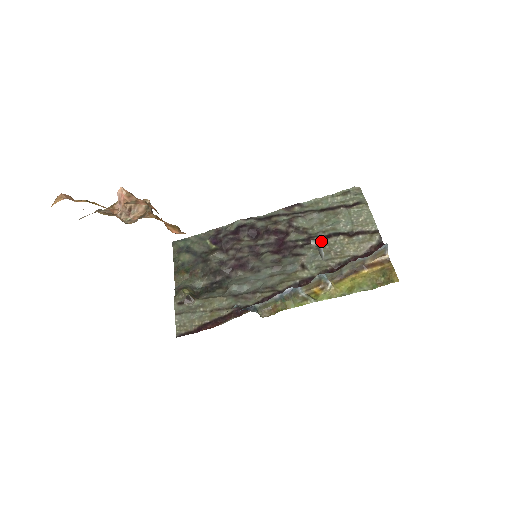
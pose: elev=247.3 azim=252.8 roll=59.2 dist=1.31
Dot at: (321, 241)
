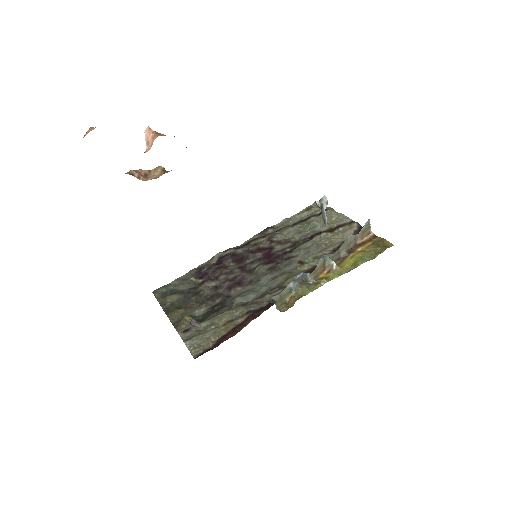
Dot at: (323, 201)
